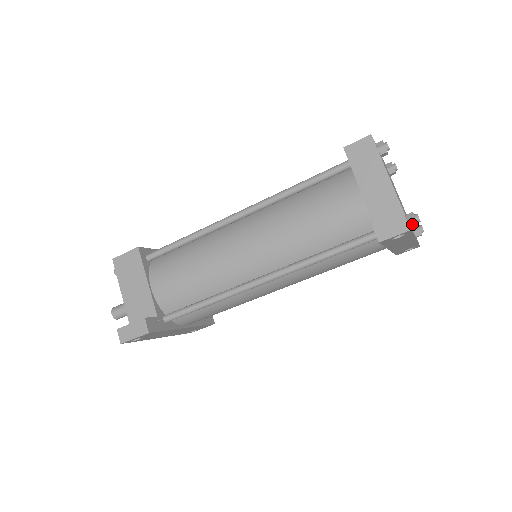
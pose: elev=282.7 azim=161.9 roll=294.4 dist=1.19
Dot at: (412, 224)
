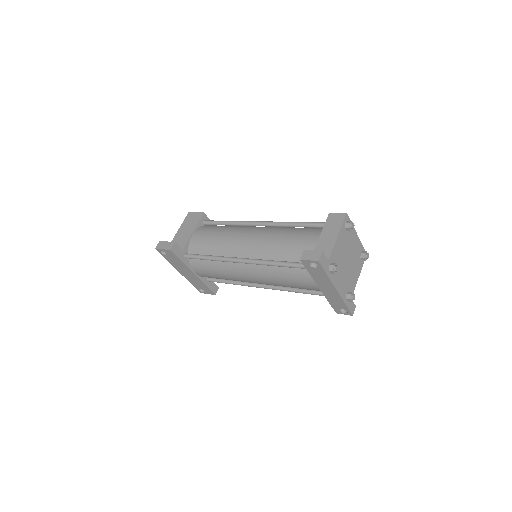
Dot at: (330, 269)
